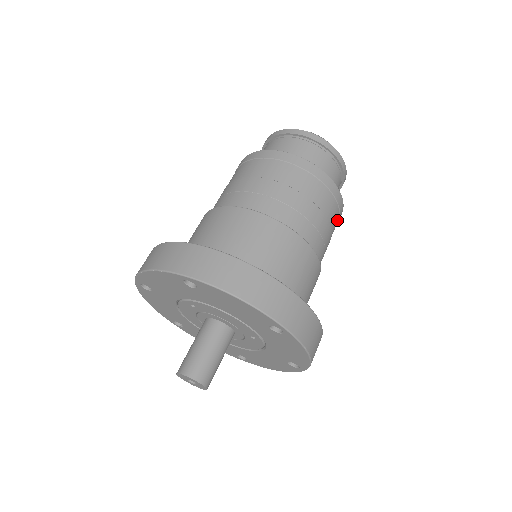
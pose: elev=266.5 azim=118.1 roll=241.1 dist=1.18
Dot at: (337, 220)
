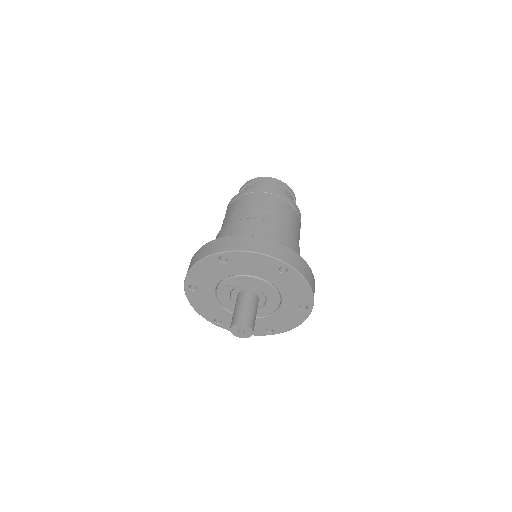
Dot at: (299, 221)
